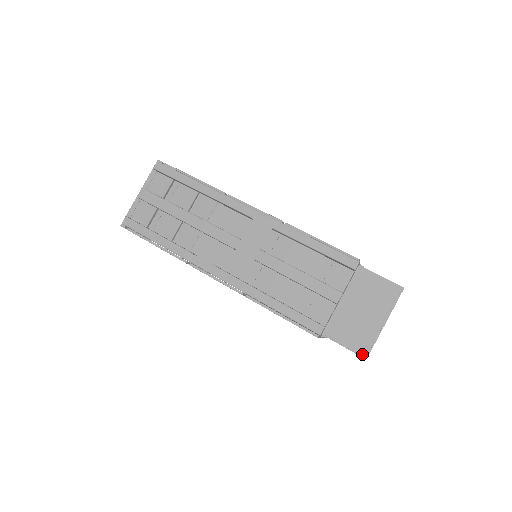
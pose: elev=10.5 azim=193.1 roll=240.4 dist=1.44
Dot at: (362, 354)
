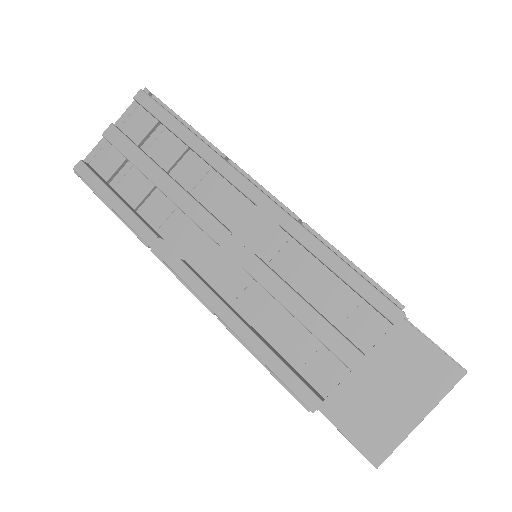
Dot at: (372, 461)
